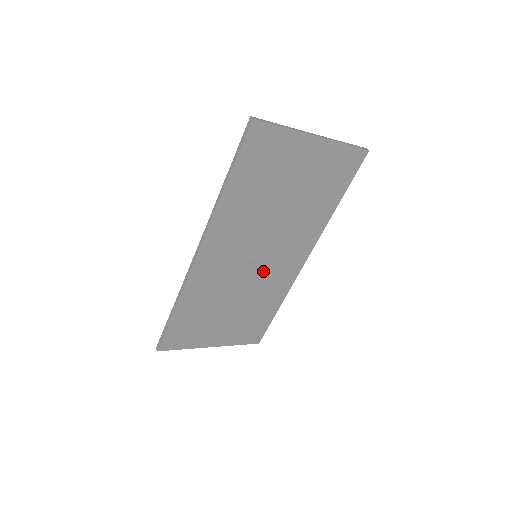
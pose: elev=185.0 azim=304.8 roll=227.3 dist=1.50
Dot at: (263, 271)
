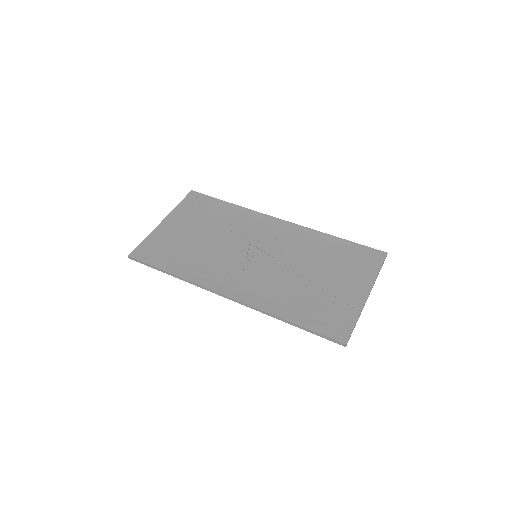
Dot at: (249, 242)
